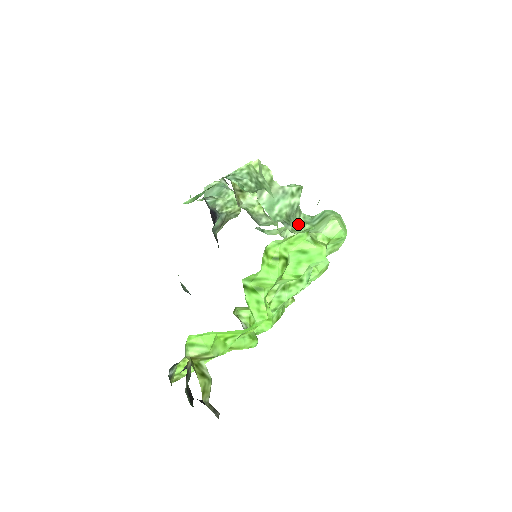
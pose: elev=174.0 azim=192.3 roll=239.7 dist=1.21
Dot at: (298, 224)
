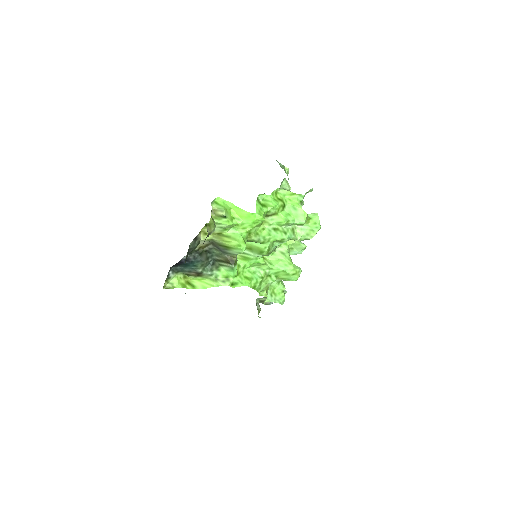
Dot at: occluded
